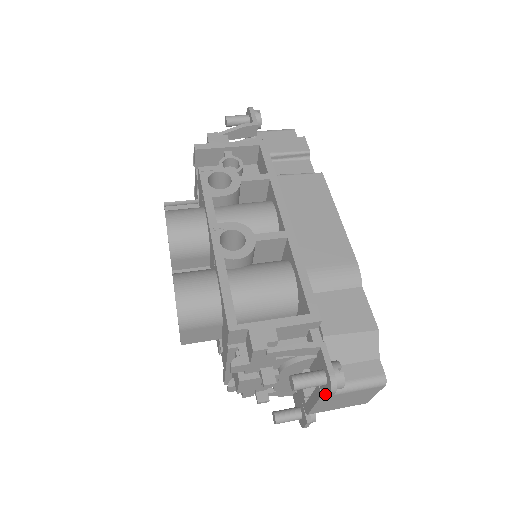
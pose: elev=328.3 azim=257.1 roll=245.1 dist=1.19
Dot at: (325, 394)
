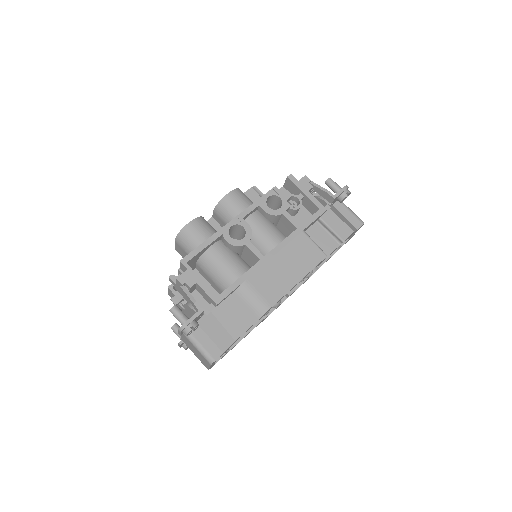
Dot at: occluded
